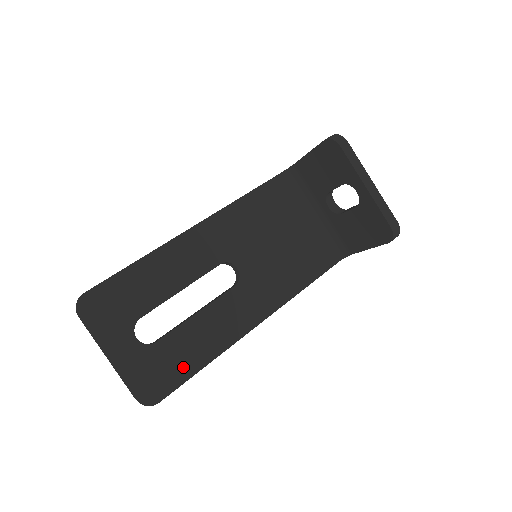
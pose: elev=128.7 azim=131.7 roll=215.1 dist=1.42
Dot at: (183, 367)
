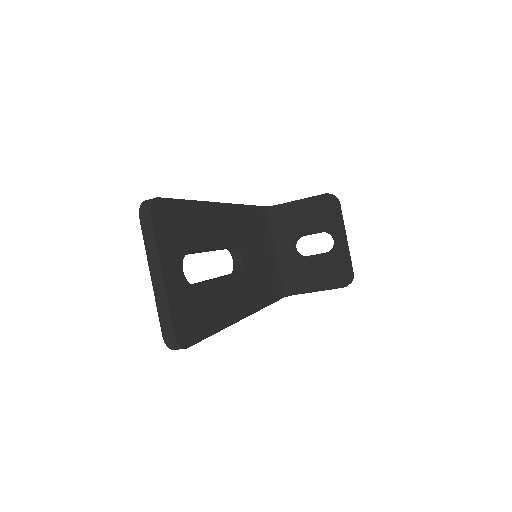
Dot at: (206, 322)
